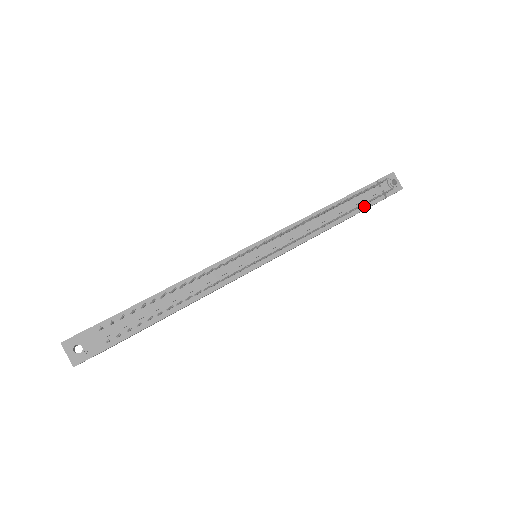
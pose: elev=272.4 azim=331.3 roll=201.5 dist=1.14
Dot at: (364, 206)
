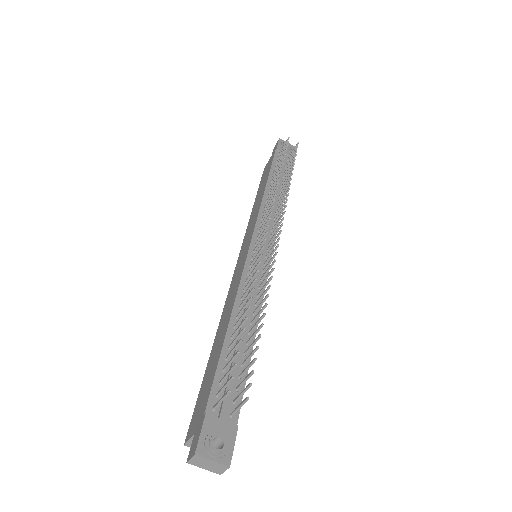
Dot at: occluded
